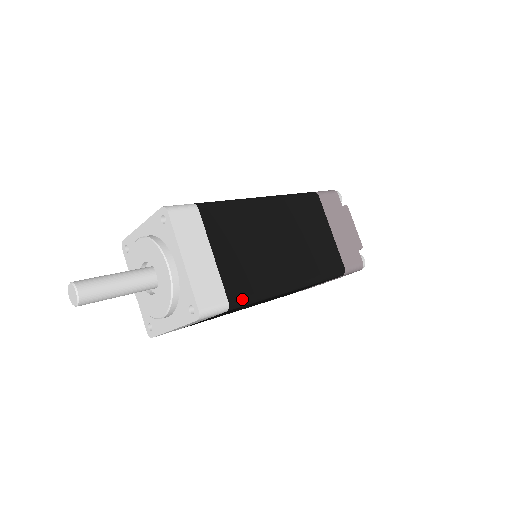
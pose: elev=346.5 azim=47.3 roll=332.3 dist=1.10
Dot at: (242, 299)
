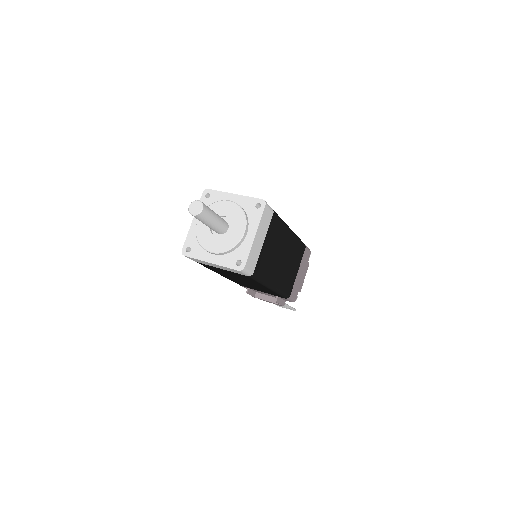
Dot at: (275, 212)
